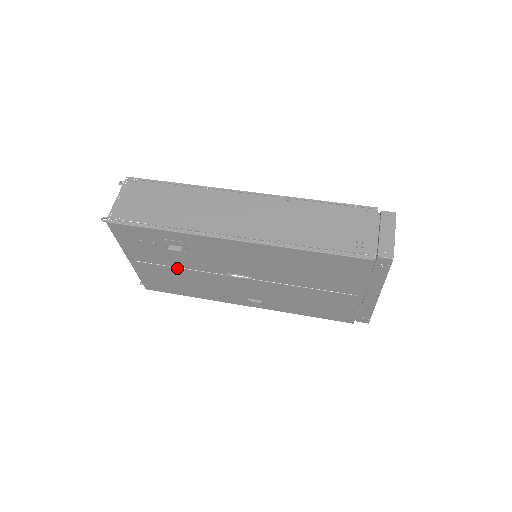
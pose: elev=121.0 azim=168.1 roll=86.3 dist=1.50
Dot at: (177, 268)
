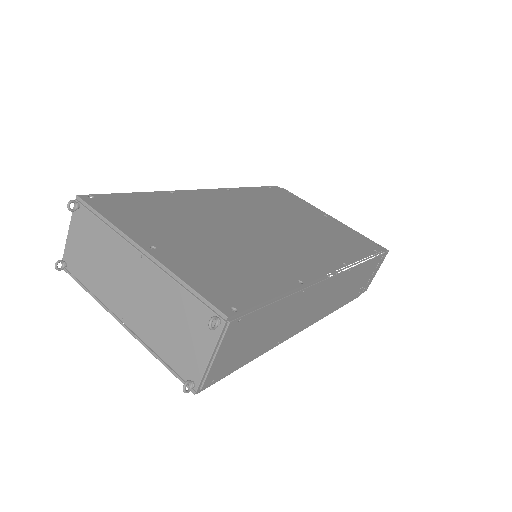
Dot at: occluded
